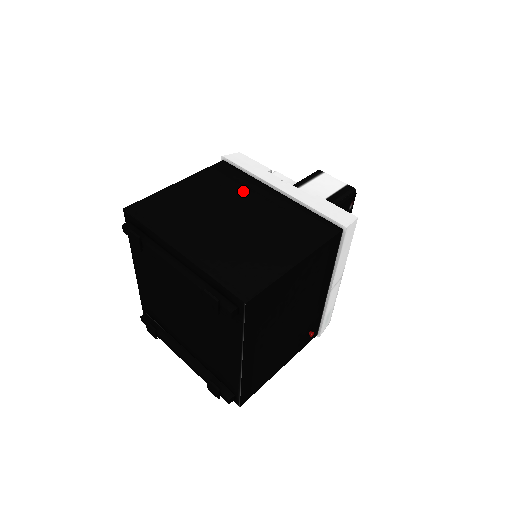
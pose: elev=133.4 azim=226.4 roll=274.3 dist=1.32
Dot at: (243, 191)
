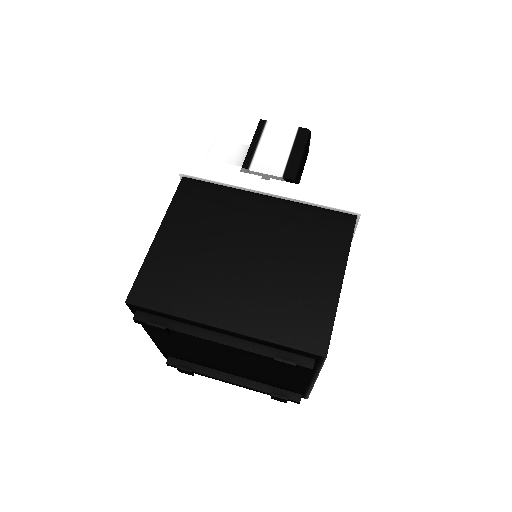
Dot at: (232, 212)
